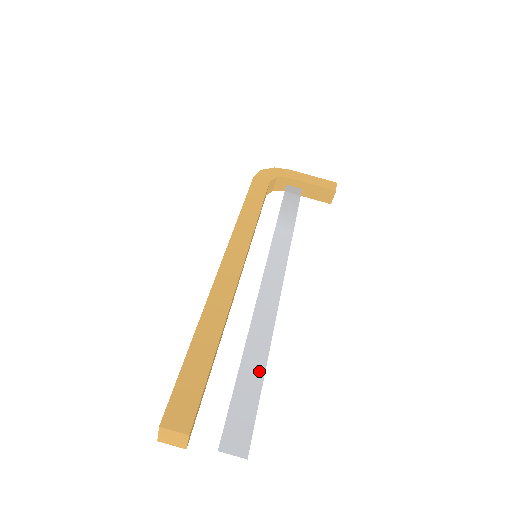
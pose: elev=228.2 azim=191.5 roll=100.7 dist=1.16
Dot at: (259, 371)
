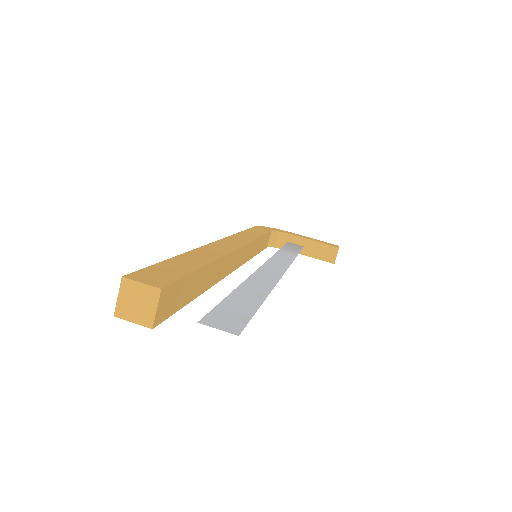
Dot at: (257, 298)
